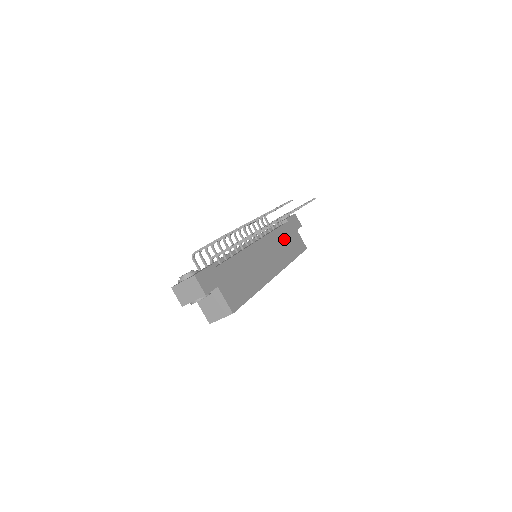
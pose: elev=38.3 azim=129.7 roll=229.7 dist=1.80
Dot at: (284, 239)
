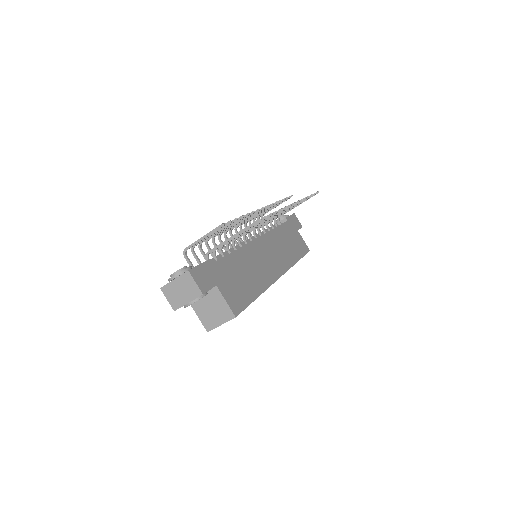
Dot at: (285, 239)
